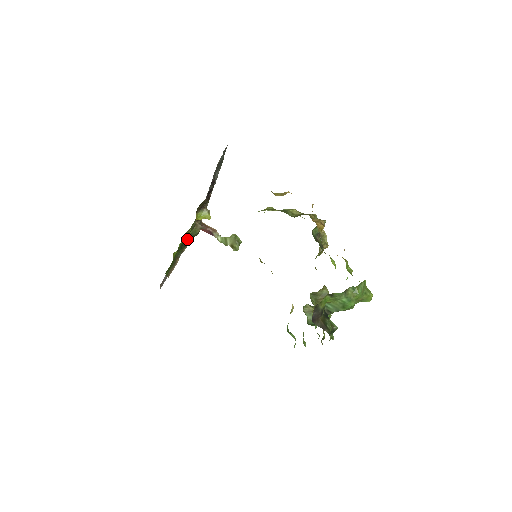
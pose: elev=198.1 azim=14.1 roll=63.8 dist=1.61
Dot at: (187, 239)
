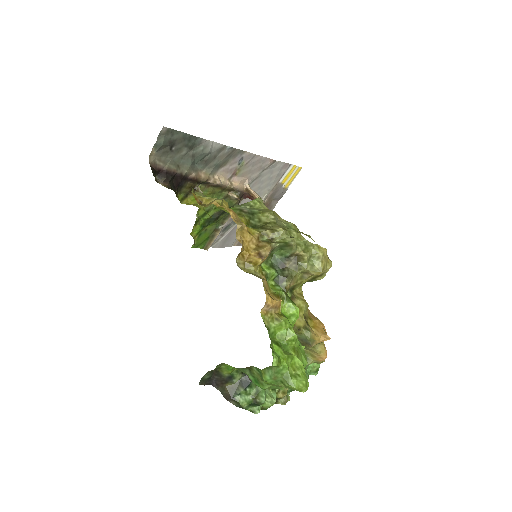
Dot at: (218, 212)
